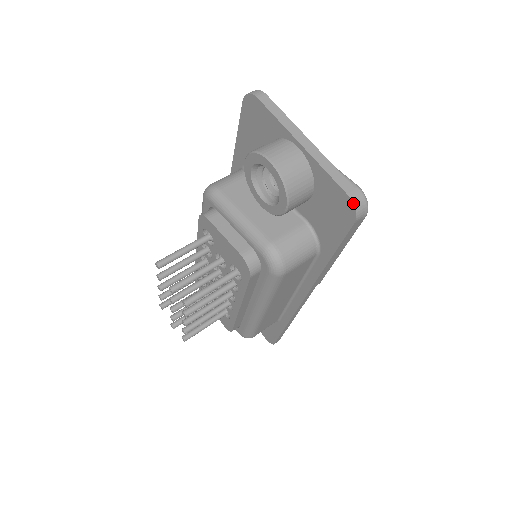
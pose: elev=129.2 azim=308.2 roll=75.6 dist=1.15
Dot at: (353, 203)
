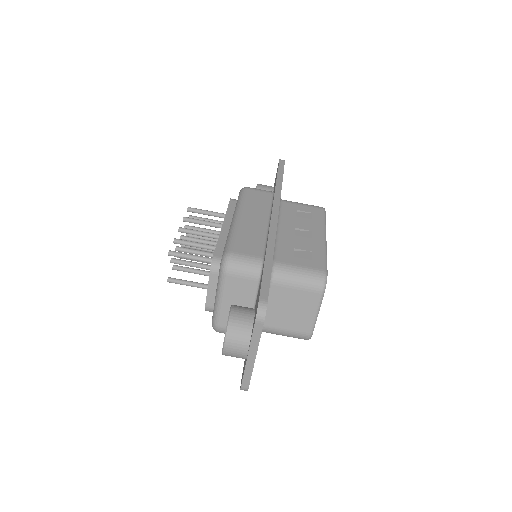
Dot at: (240, 389)
